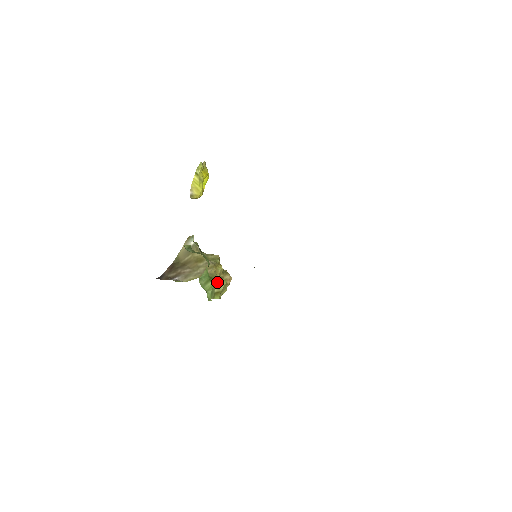
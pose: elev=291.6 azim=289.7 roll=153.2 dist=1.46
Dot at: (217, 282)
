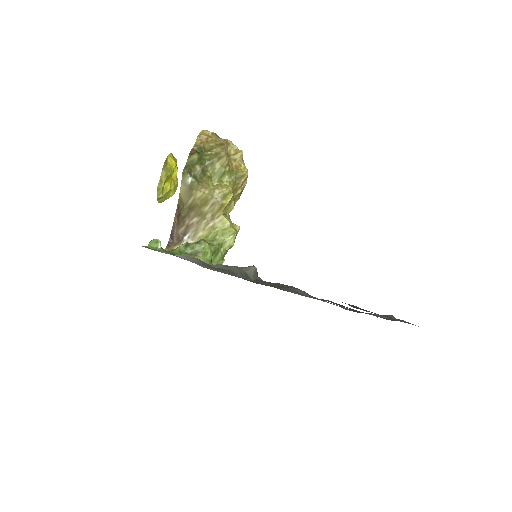
Dot at: (226, 241)
